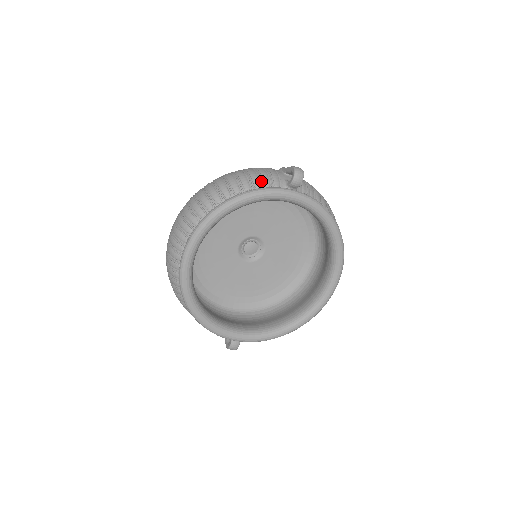
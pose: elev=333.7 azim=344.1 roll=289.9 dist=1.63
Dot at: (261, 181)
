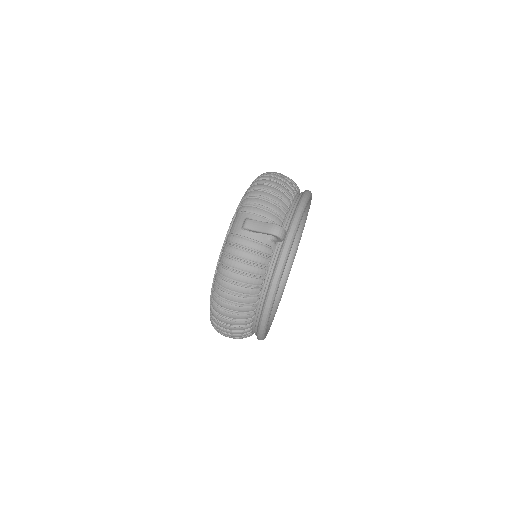
Dot at: (261, 266)
